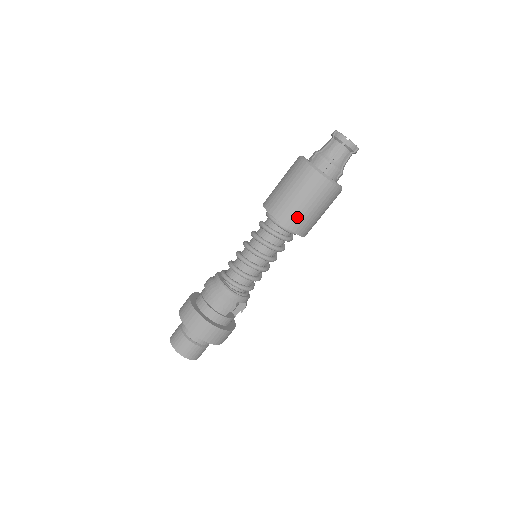
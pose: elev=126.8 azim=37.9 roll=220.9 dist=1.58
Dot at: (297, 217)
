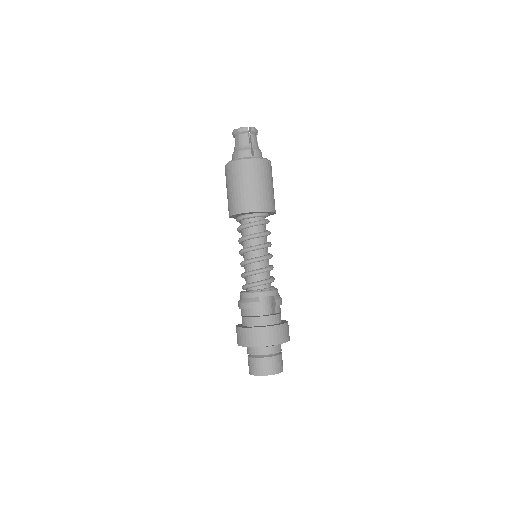
Dot at: (242, 201)
